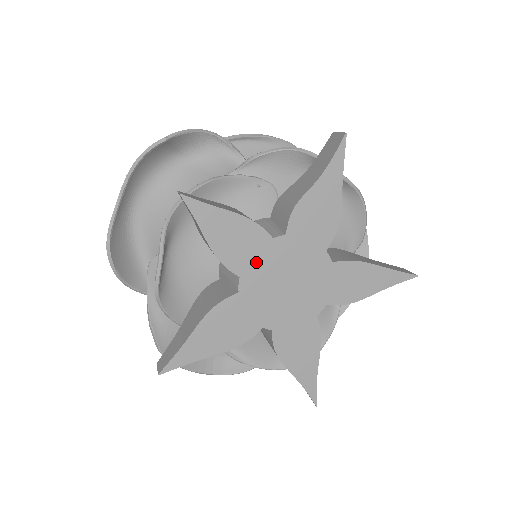
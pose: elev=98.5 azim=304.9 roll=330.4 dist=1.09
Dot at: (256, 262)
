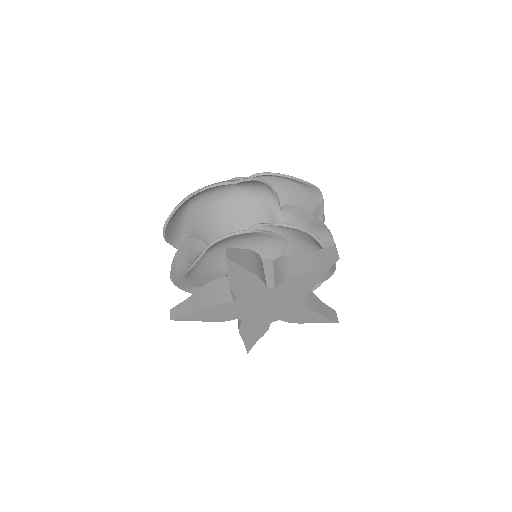
Dot at: (251, 294)
